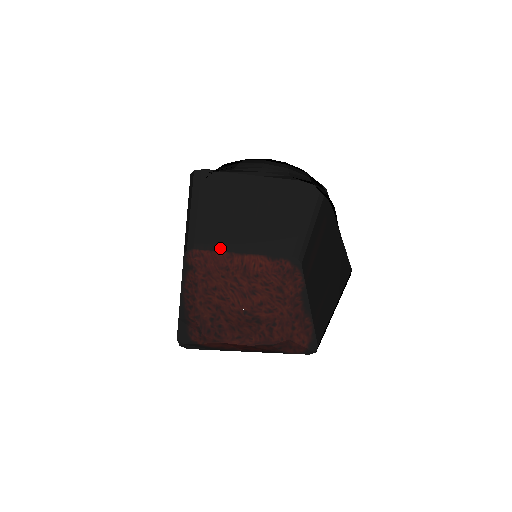
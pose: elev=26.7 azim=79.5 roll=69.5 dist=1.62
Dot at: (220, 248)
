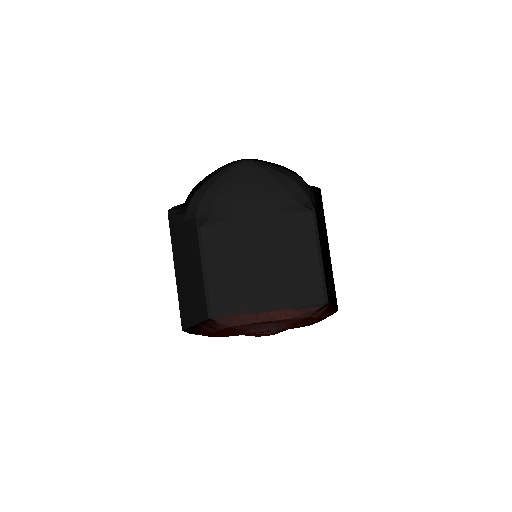
Dot at: (244, 310)
